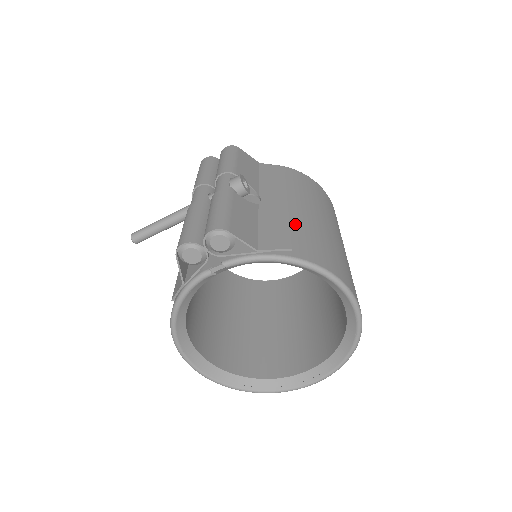
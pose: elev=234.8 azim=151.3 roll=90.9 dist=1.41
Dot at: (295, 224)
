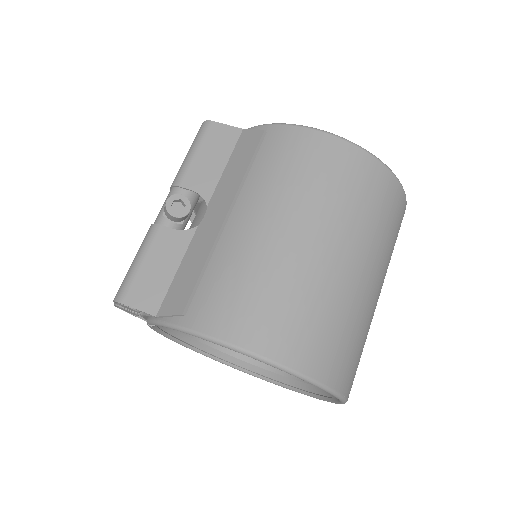
Dot at: (217, 260)
